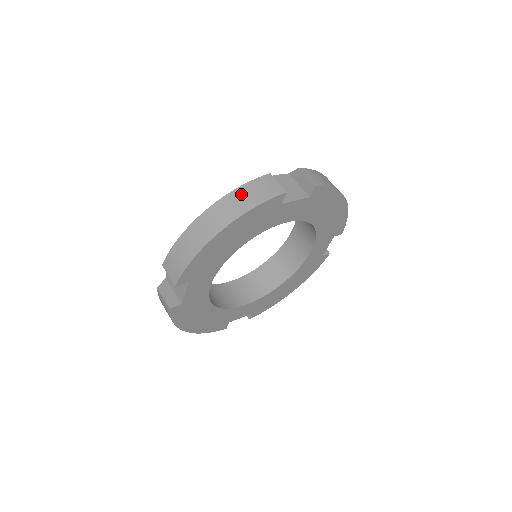
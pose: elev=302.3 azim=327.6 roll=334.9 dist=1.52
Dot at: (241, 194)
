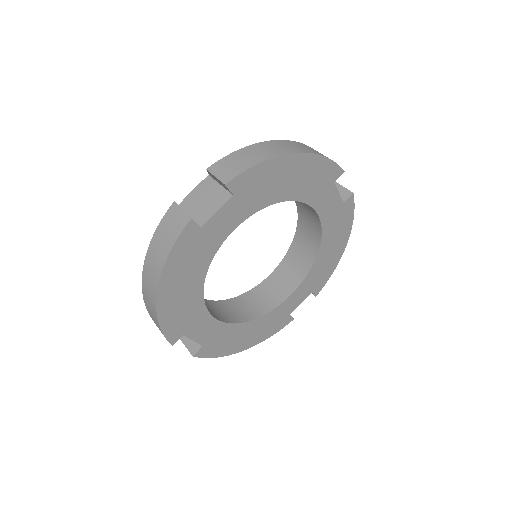
Dot at: (311, 148)
